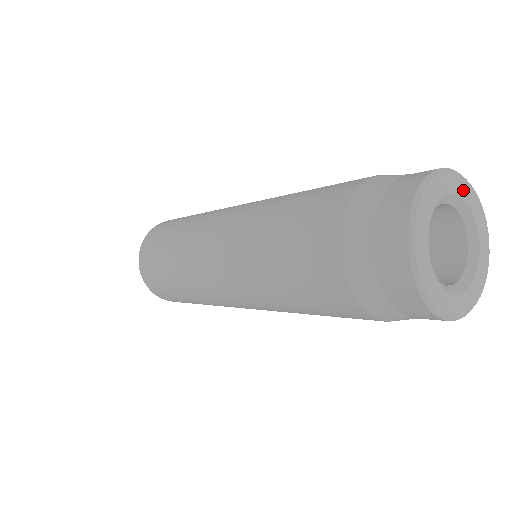
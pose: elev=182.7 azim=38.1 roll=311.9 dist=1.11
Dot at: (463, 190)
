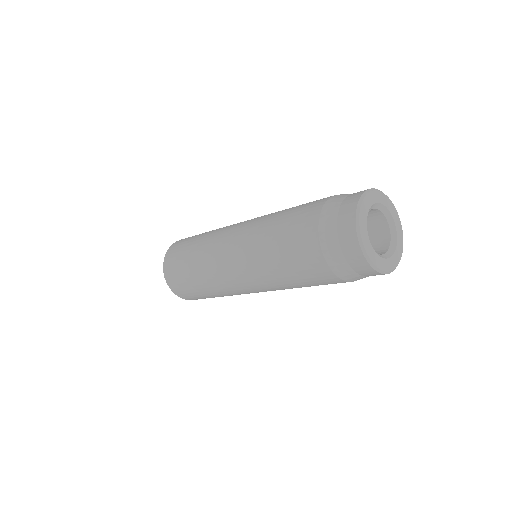
Dot at: (374, 198)
